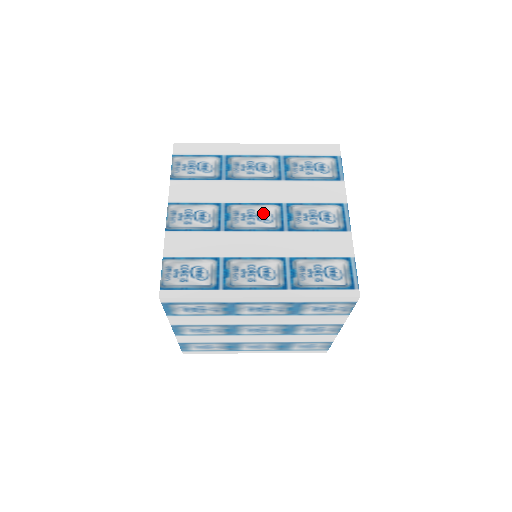
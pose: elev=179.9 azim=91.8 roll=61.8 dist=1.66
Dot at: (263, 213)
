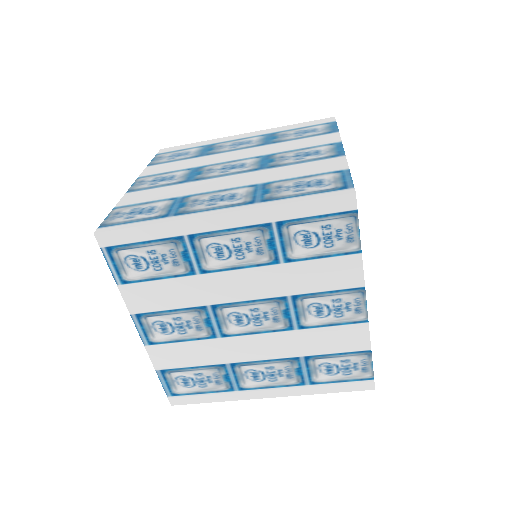
Dot at: (239, 164)
